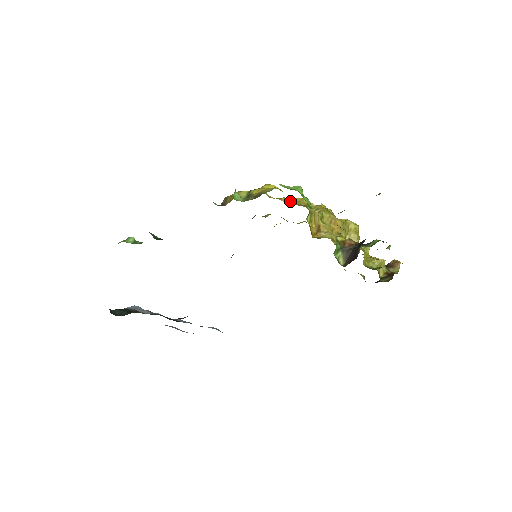
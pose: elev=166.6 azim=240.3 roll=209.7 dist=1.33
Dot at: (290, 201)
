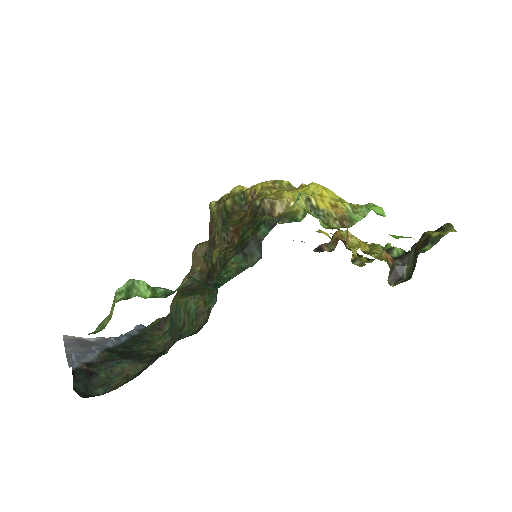
Dot at: occluded
